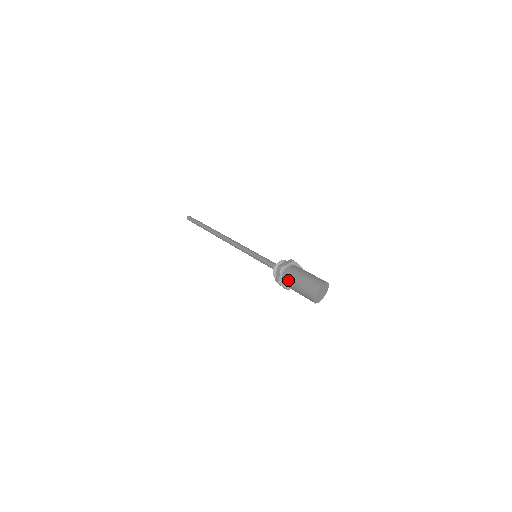
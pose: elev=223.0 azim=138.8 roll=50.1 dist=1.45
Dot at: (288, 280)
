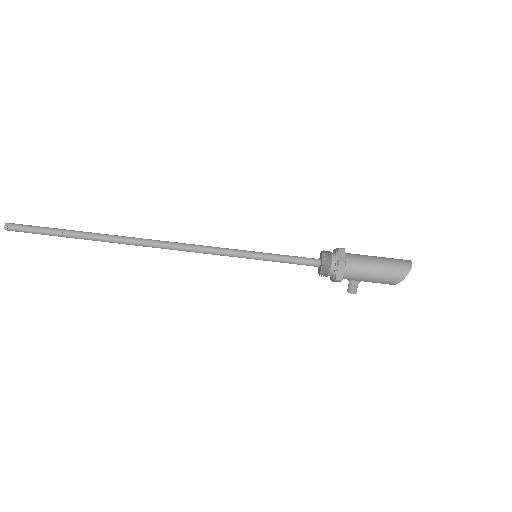
Dot at: (359, 260)
